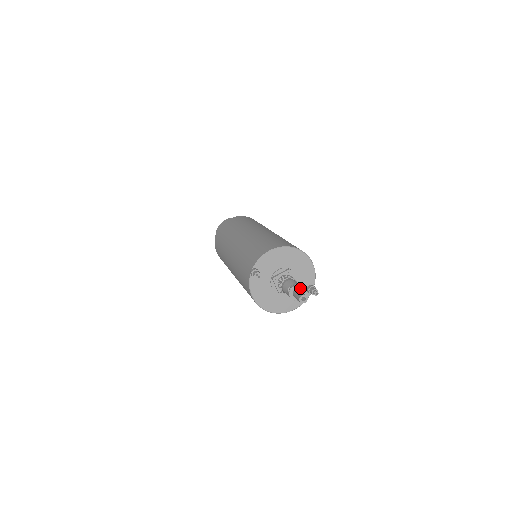
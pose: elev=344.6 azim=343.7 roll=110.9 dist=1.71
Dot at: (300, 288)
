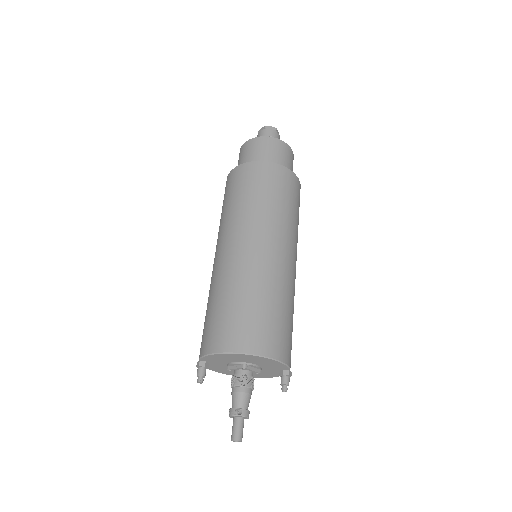
Dot at: (241, 416)
